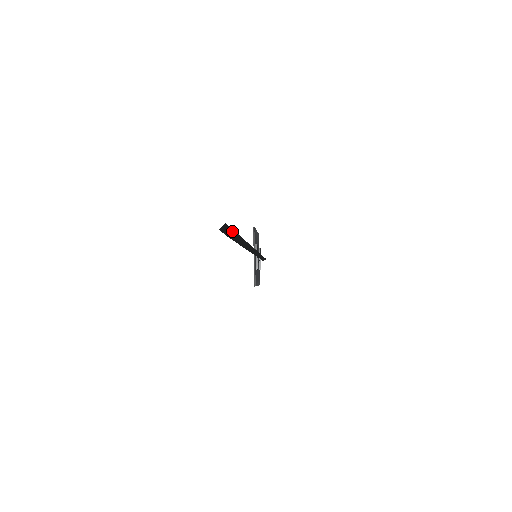
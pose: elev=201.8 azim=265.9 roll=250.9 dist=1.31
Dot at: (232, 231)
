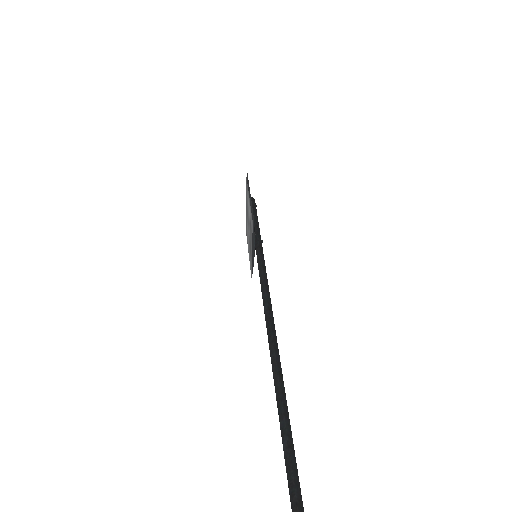
Dot at: out of frame
